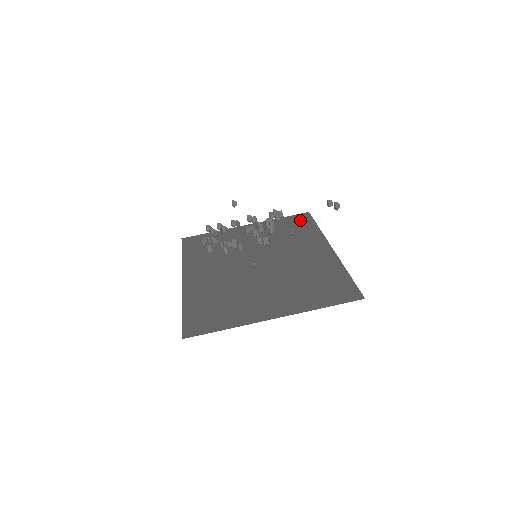
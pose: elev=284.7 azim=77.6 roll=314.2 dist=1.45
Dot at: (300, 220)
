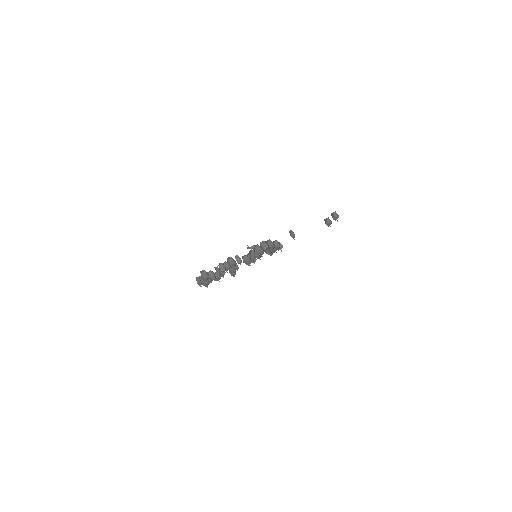
Dot at: occluded
